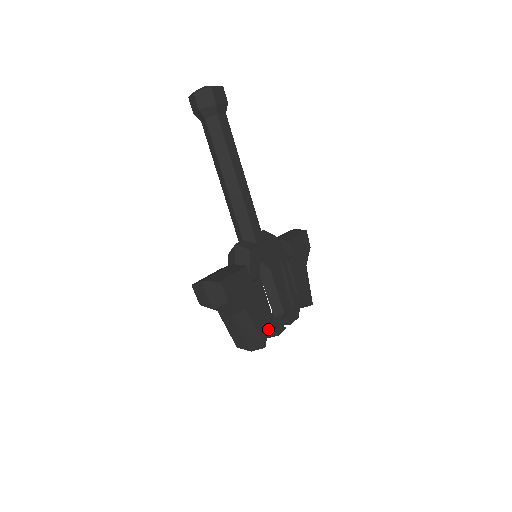
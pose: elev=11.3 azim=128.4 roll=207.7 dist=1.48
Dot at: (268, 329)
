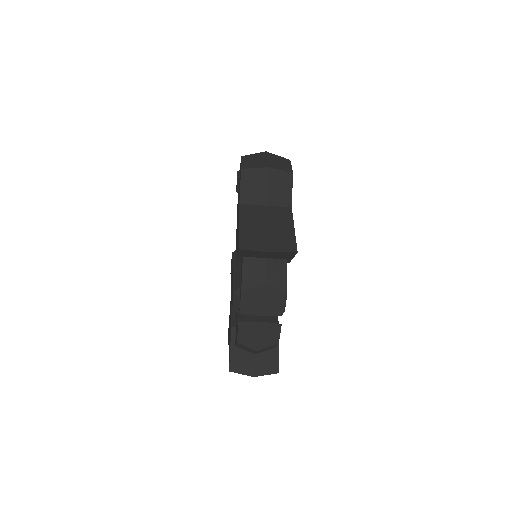
Dot at: (286, 266)
